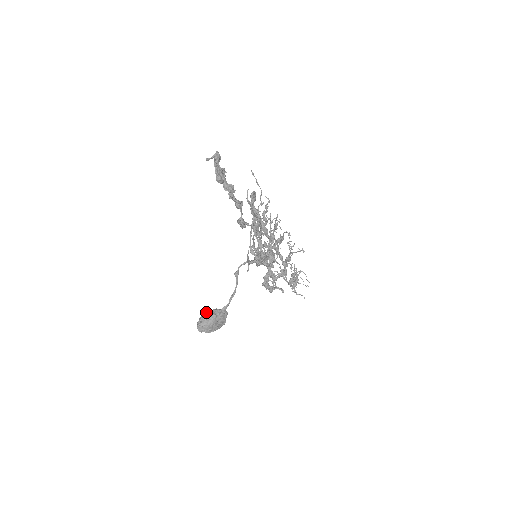
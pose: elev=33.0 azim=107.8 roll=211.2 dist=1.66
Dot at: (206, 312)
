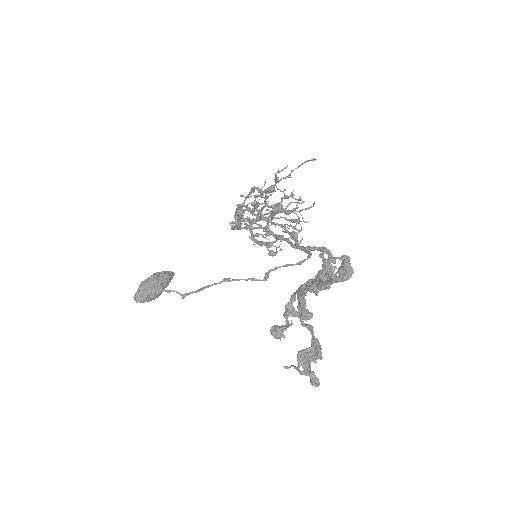
Dot at: (151, 282)
